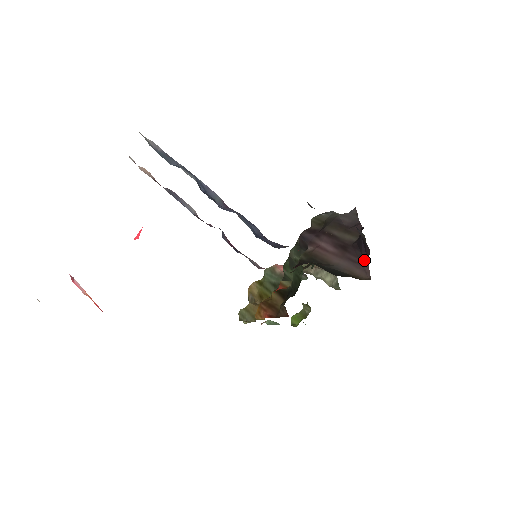
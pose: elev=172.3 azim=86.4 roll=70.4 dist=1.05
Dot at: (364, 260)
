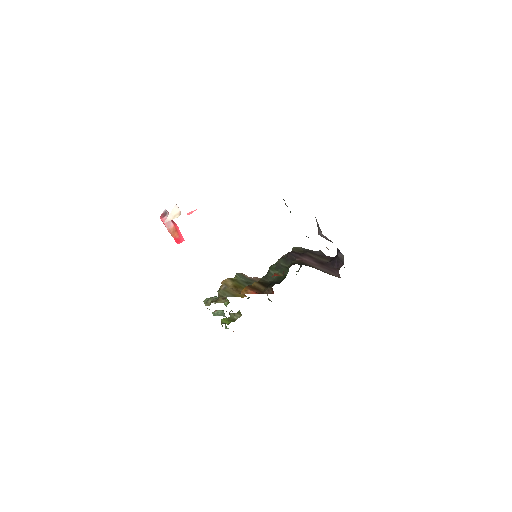
Dot at: (336, 270)
